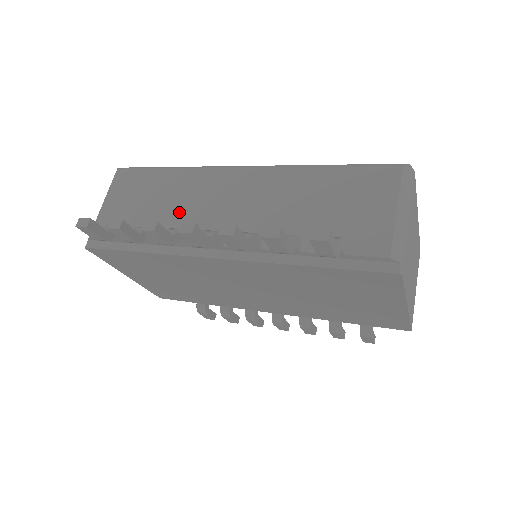
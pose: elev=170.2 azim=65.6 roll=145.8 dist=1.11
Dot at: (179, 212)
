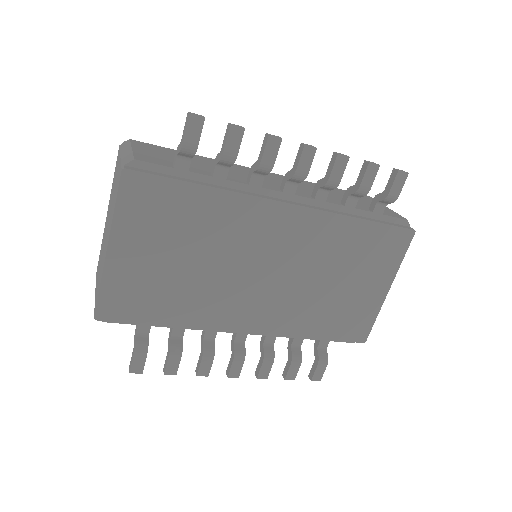
Dot at: (233, 173)
